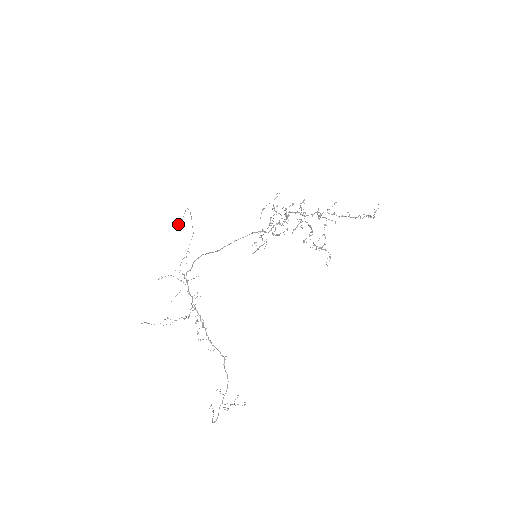
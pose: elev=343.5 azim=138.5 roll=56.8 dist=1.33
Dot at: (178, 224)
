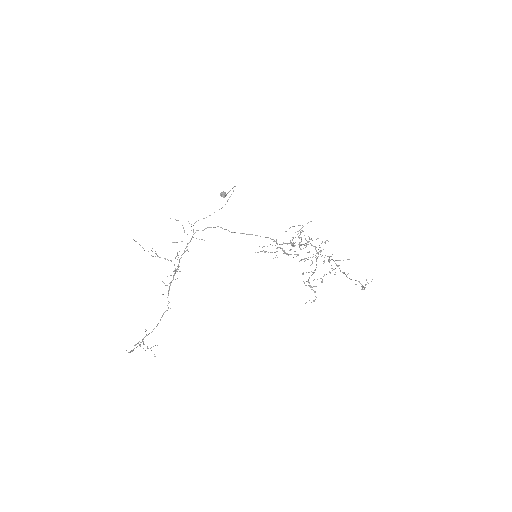
Dot at: (223, 194)
